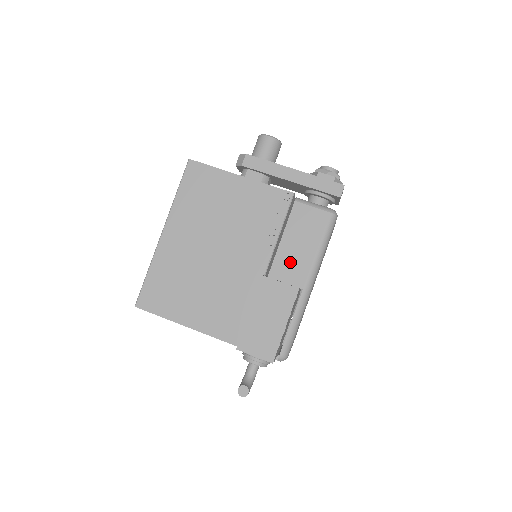
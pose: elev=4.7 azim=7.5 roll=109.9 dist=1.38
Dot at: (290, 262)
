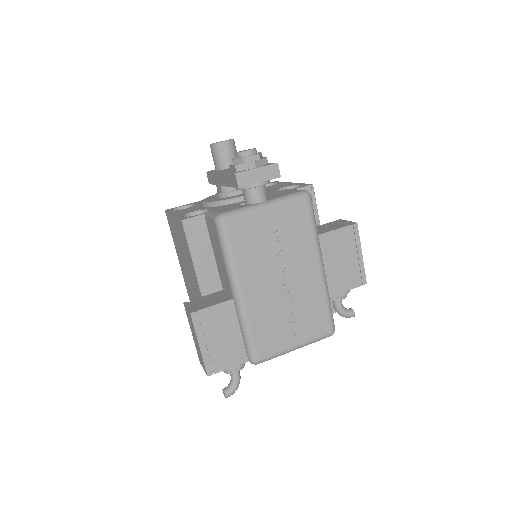
Dot at: (222, 275)
